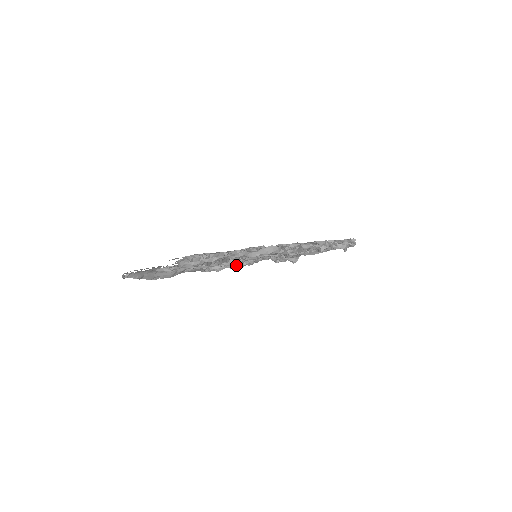
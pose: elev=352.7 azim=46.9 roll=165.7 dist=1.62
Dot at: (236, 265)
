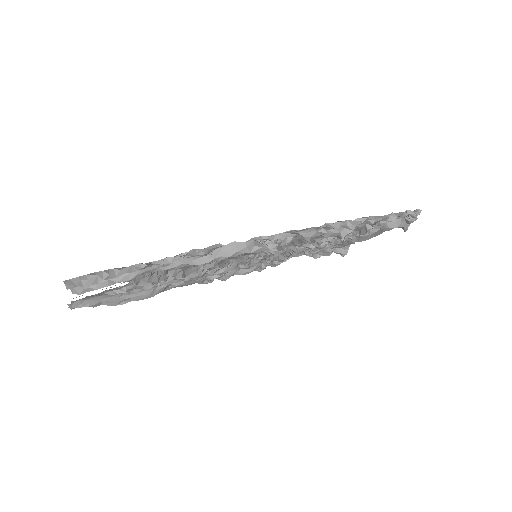
Dot at: (250, 269)
